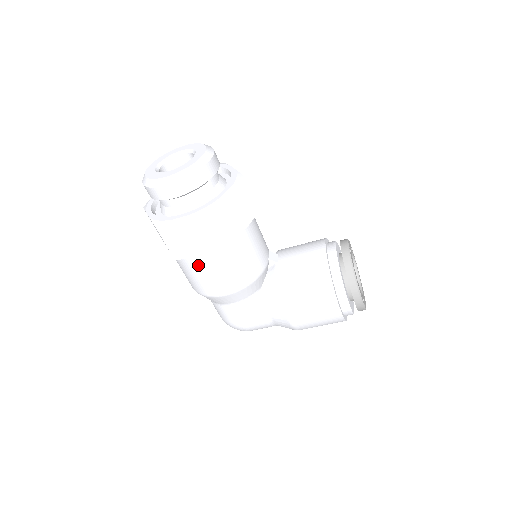
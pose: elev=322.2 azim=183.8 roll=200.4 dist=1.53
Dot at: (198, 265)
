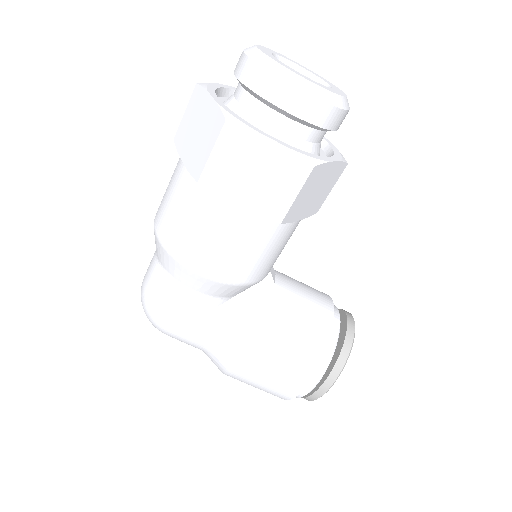
Dot at: (216, 213)
